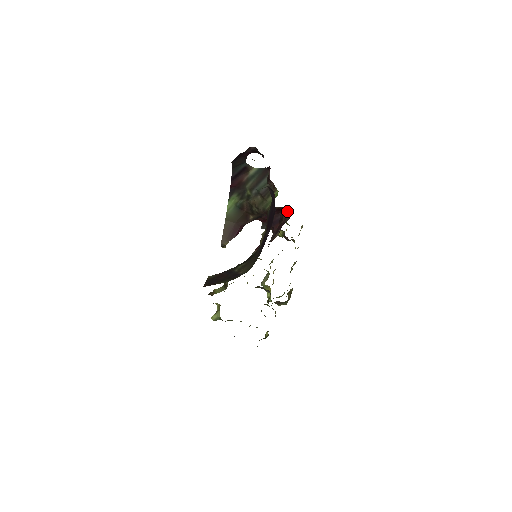
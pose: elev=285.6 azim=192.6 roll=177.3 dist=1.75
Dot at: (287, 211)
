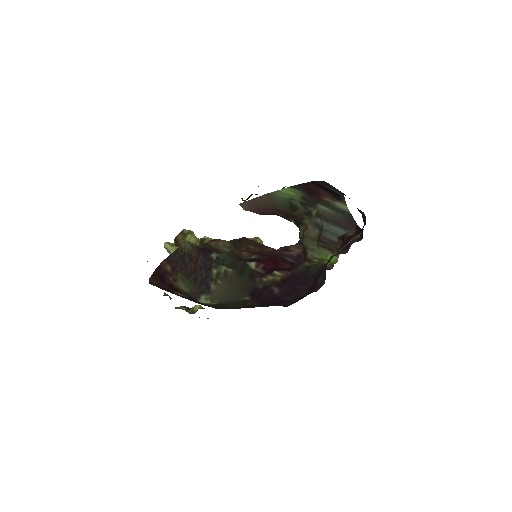
Dot at: occluded
